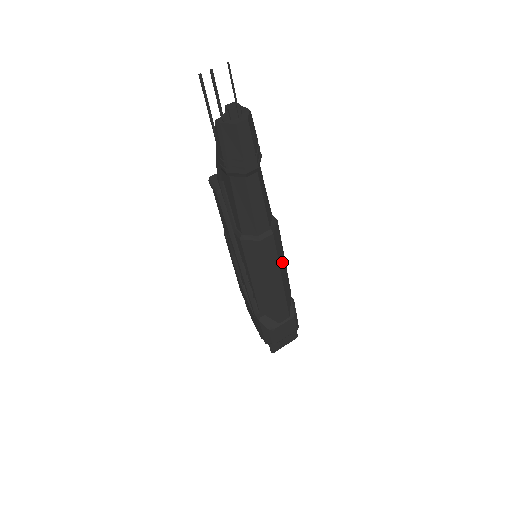
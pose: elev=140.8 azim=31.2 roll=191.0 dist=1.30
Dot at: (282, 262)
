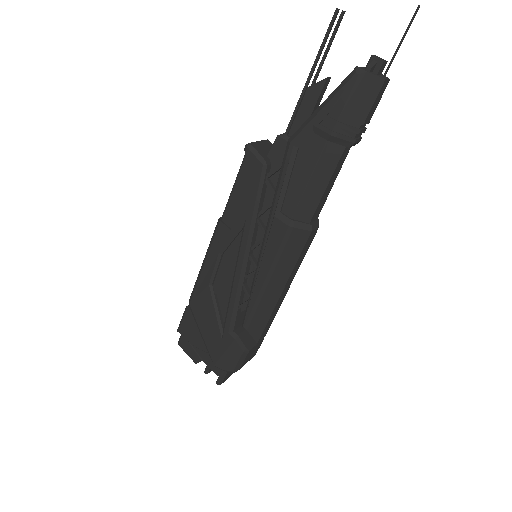
Dot at: occluded
